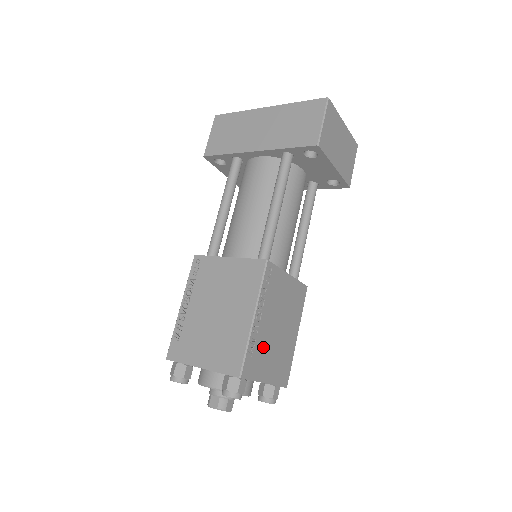
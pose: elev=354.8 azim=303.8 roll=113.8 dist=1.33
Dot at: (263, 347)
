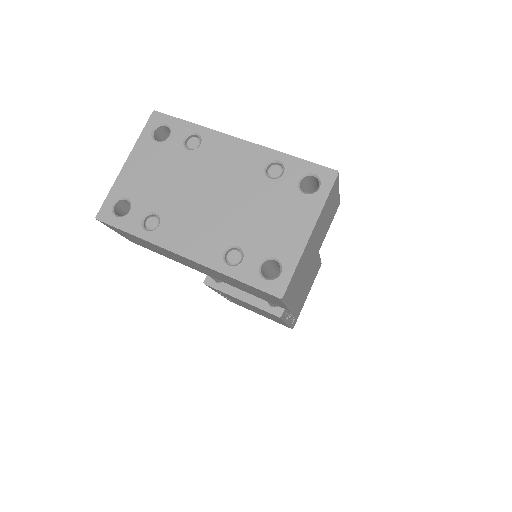
Dot at: (299, 306)
